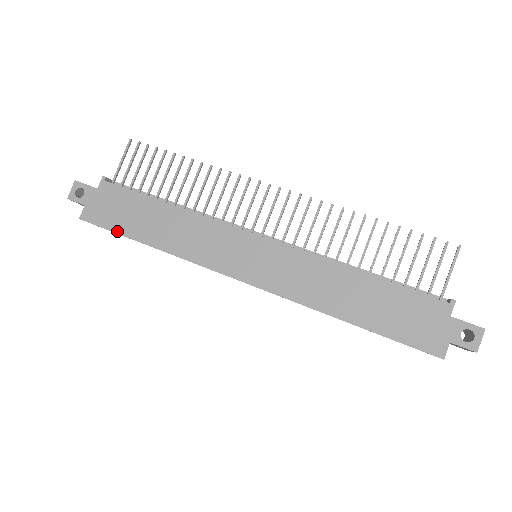
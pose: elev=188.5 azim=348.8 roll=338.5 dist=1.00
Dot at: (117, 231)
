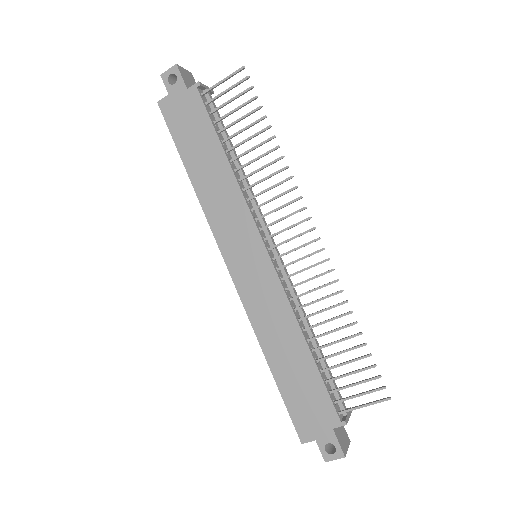
Dot at: (176, 141)
